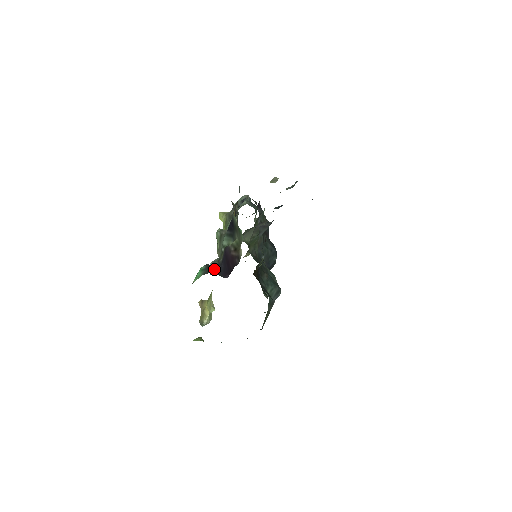
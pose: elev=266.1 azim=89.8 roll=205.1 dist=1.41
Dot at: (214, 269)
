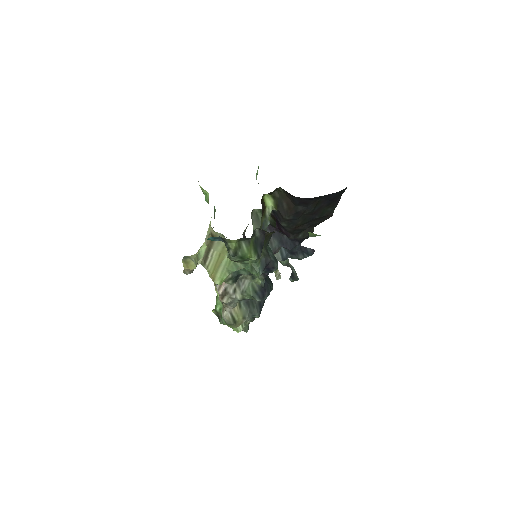
Dot at: occluded
